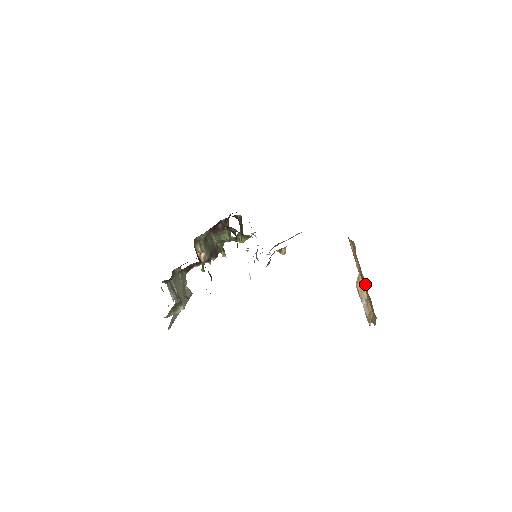
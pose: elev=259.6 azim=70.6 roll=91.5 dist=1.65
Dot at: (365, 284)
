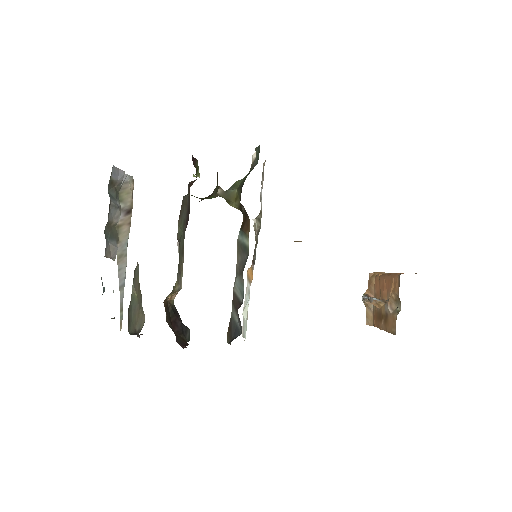
Dot at: (382, 329)
